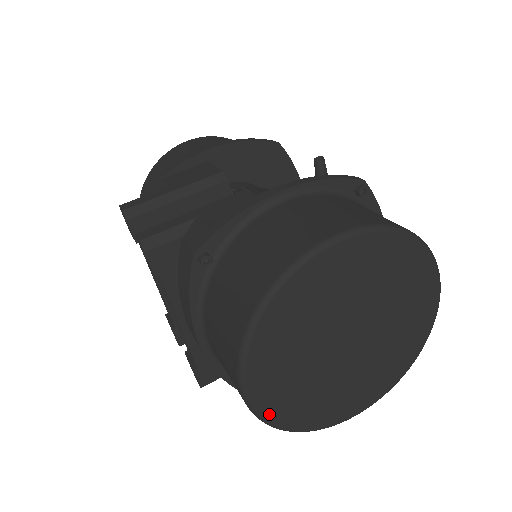
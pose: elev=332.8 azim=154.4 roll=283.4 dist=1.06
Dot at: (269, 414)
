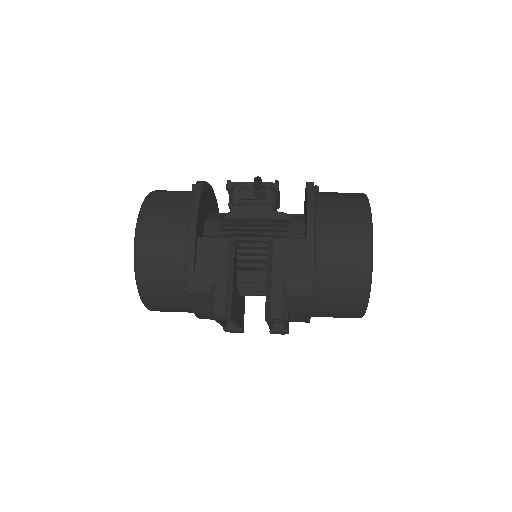
Dot at: occluded
